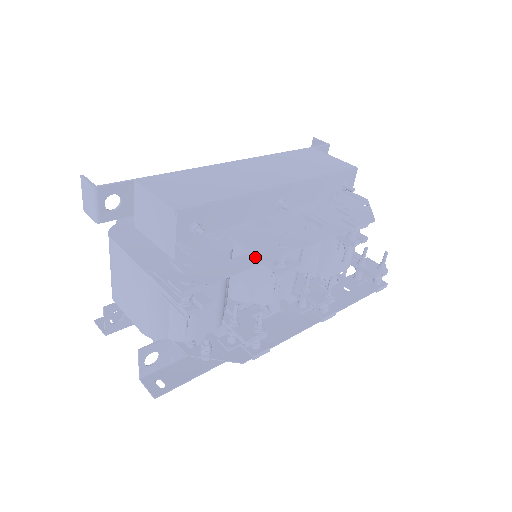
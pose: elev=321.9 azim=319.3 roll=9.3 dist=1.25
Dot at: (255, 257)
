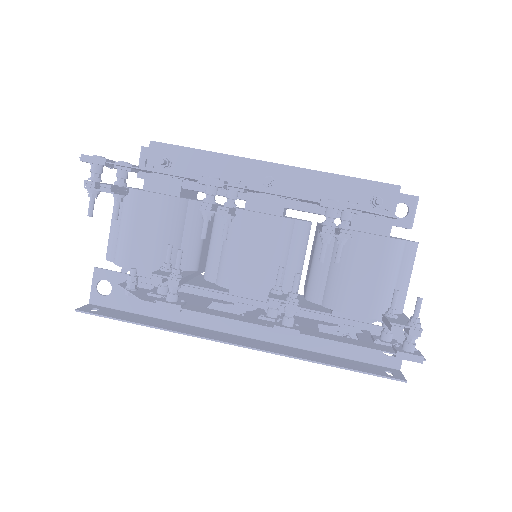
Dot at: occluded
